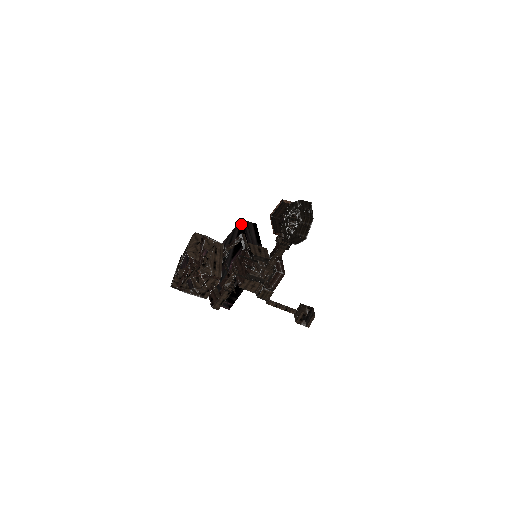
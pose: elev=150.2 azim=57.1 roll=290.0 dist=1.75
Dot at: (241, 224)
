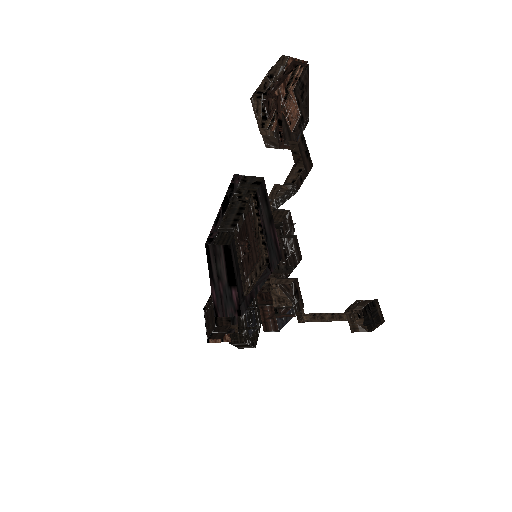
Dot at: (206, 249)
